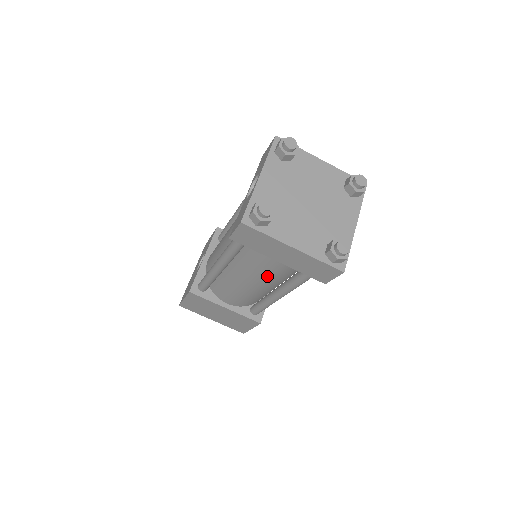
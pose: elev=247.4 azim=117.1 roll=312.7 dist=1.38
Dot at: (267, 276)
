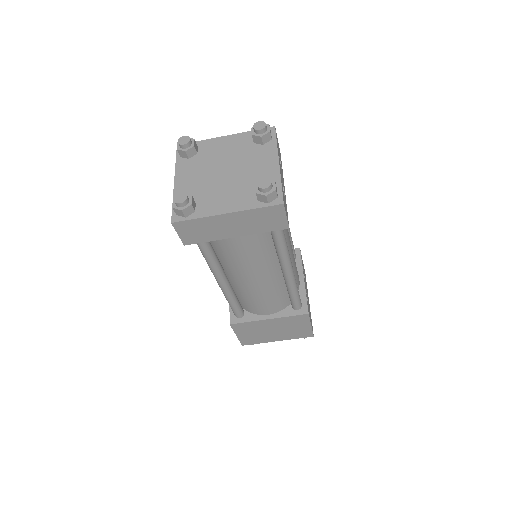
Dot at: (255, 260)
